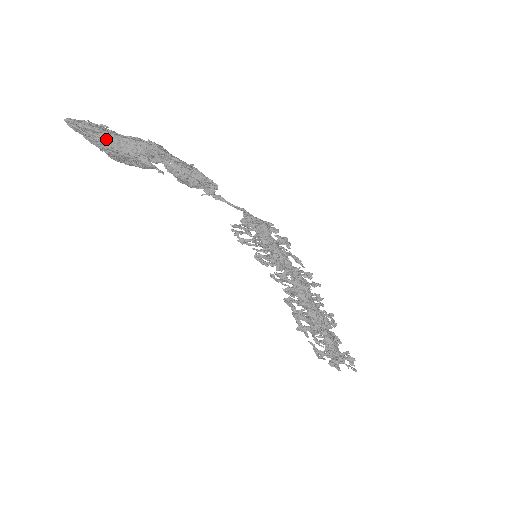
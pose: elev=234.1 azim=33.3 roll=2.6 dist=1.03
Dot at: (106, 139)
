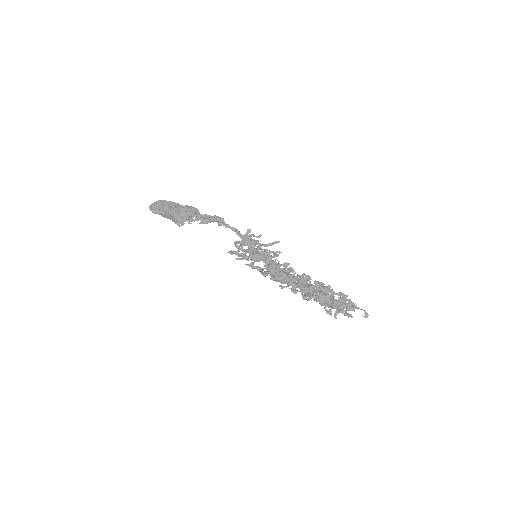
Dot at: (162, 215)
